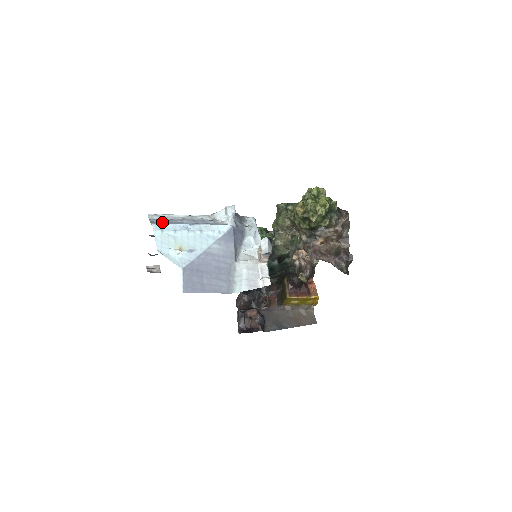
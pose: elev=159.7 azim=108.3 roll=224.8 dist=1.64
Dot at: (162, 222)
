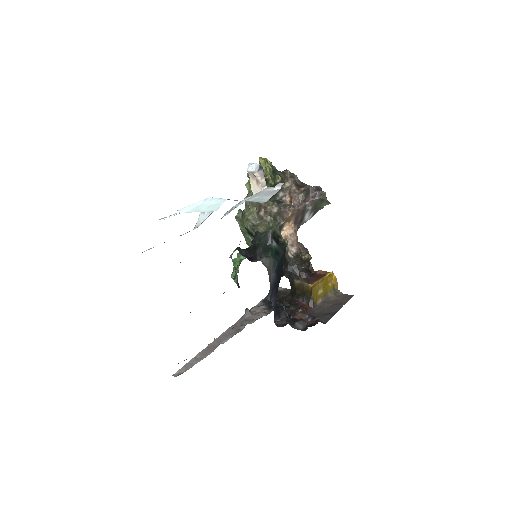
Dot at: occluded
